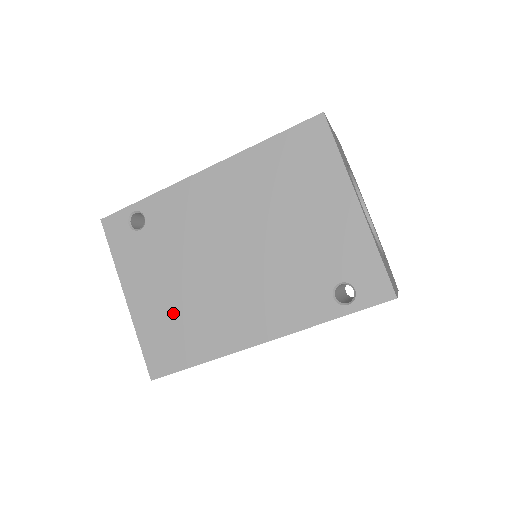
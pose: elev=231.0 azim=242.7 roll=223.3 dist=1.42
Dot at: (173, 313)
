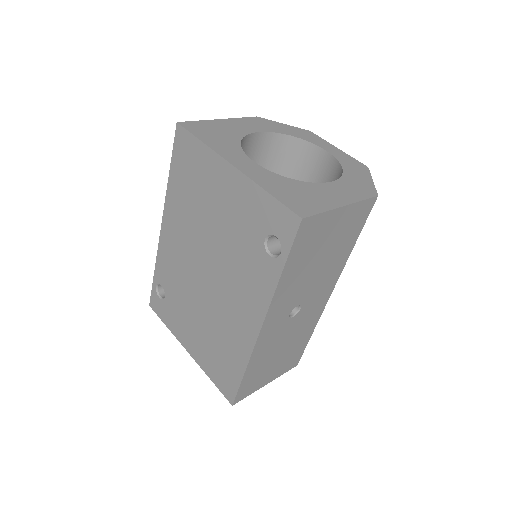
Dot at: (210, 344)
